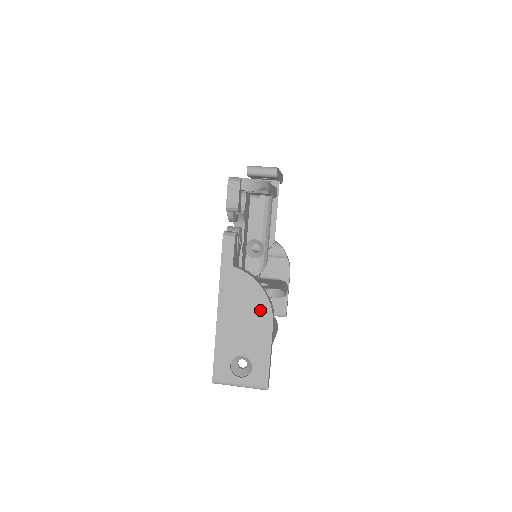
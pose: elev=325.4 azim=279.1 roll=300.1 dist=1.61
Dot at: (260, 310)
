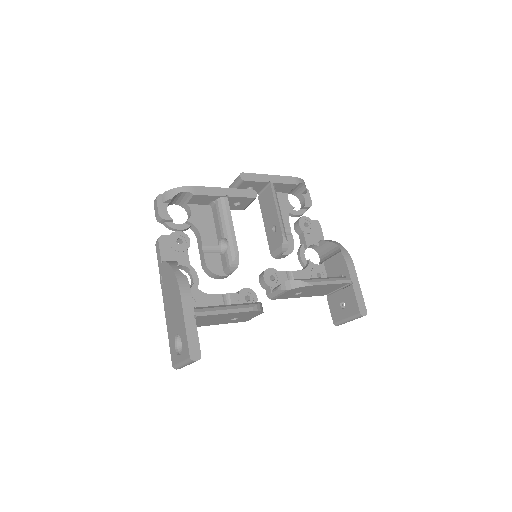
Dot at: (174, 287)
